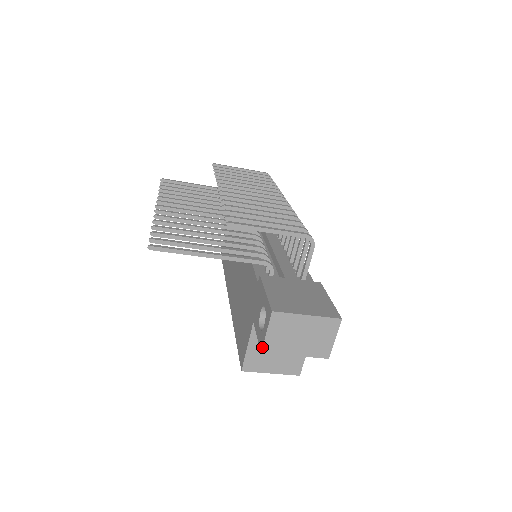
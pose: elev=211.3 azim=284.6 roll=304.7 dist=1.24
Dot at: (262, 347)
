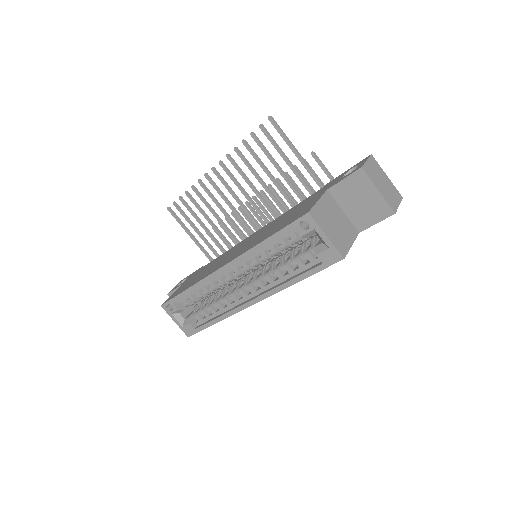
Dot at: (363, 165)
